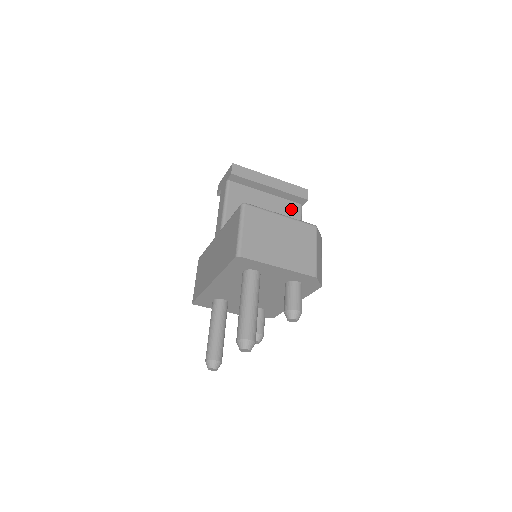
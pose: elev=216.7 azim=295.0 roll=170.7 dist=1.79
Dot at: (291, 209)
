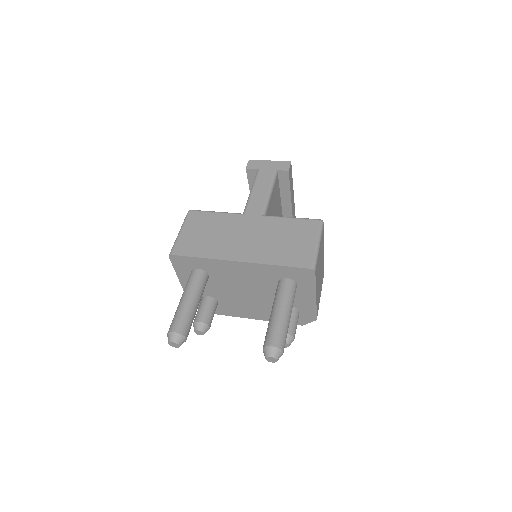
Dot at: occluded
